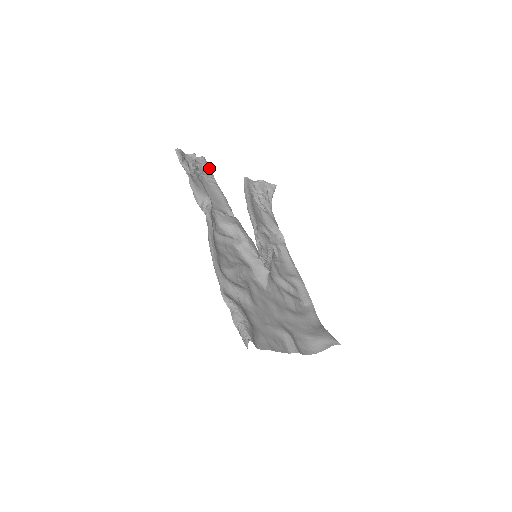
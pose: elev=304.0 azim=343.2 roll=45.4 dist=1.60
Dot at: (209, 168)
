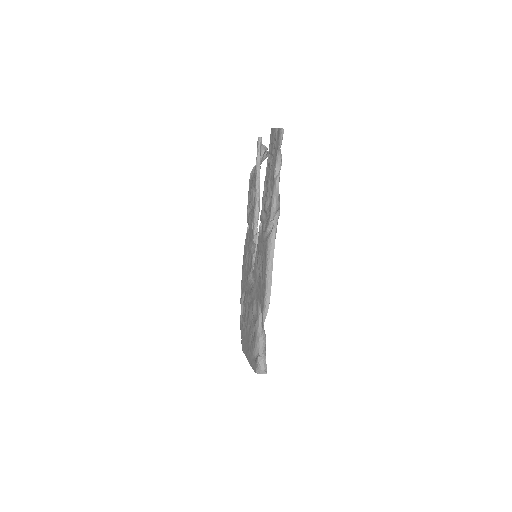
Dot at: occluded
